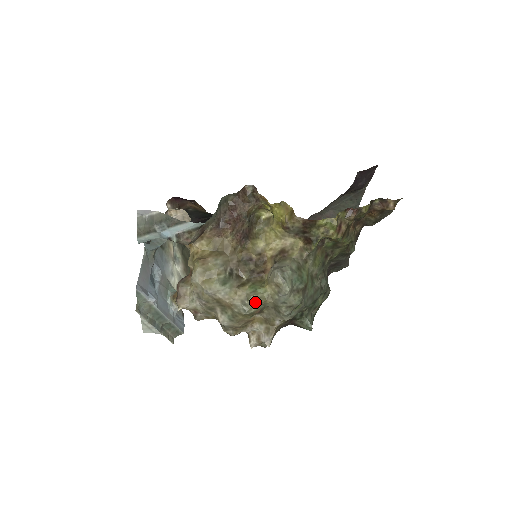
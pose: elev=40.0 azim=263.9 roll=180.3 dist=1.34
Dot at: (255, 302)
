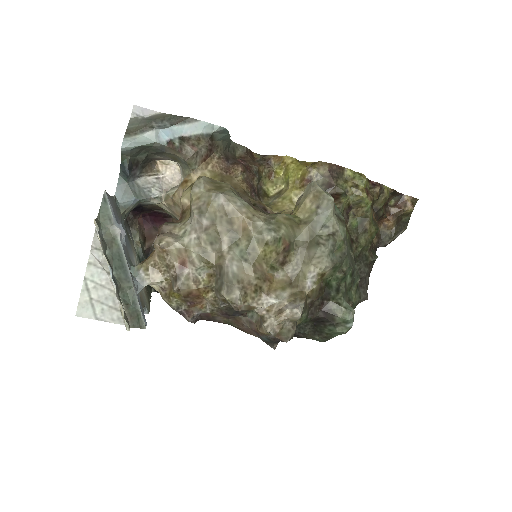
Dot at: (284, 222)
